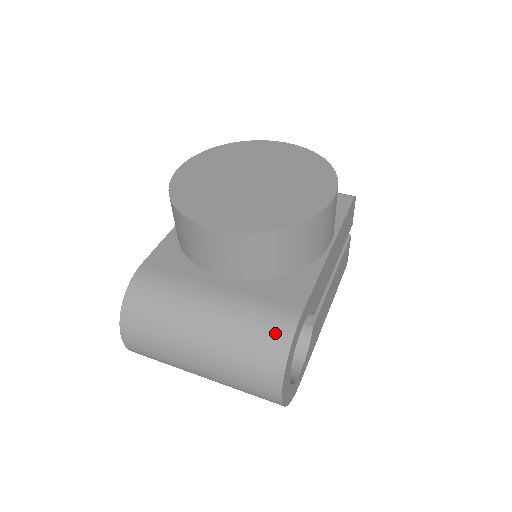
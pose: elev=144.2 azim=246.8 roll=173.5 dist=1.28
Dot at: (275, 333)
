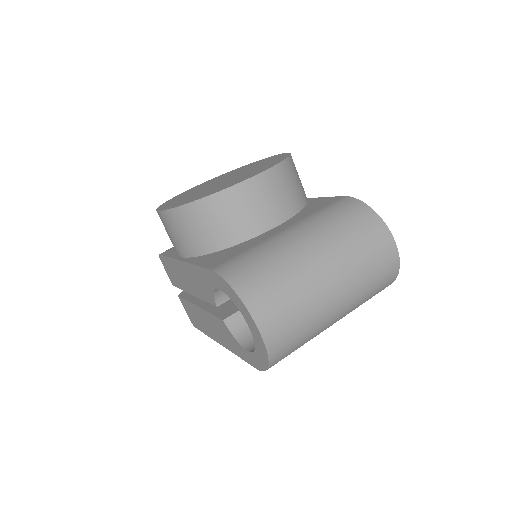
Dot at: (352, 208)
